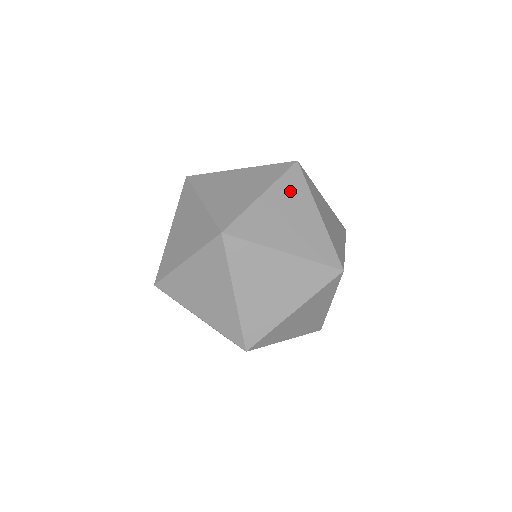
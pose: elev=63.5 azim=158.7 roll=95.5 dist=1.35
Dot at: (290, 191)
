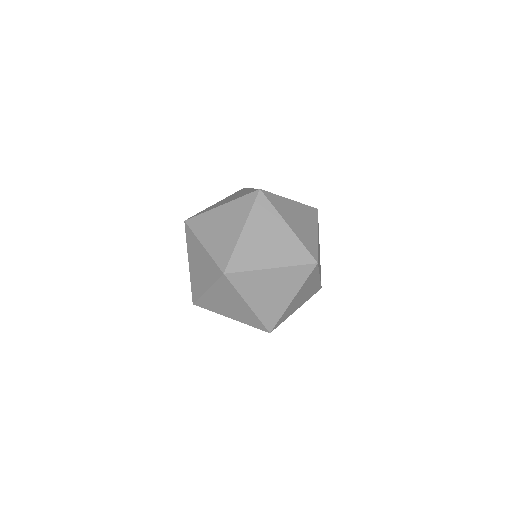
Dot at: (307, 213)
